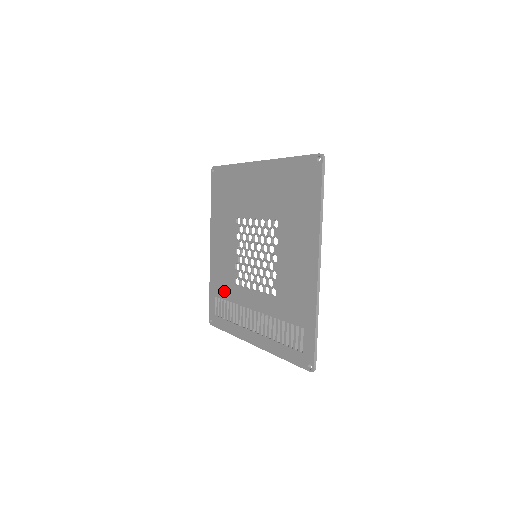
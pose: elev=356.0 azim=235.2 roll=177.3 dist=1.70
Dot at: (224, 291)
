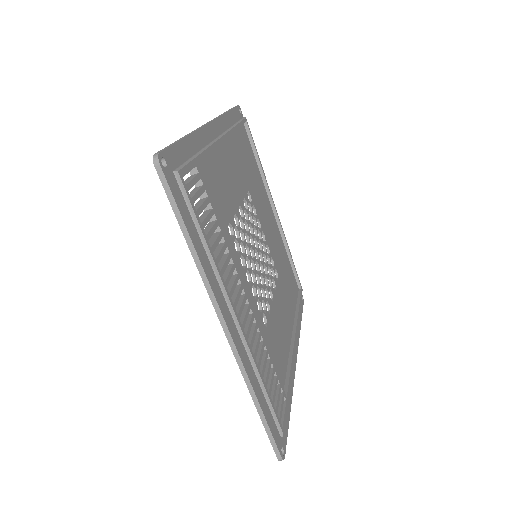
Dot at: occluded
